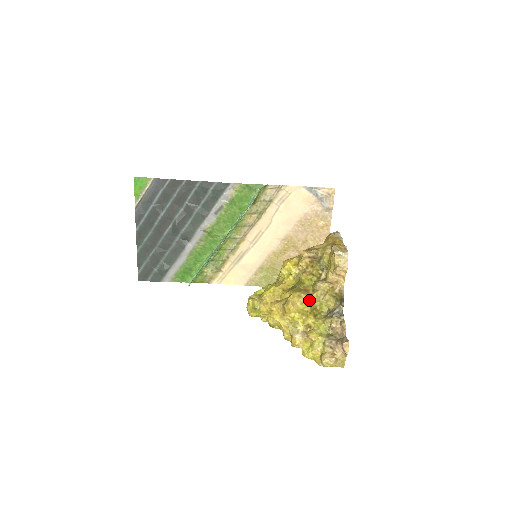
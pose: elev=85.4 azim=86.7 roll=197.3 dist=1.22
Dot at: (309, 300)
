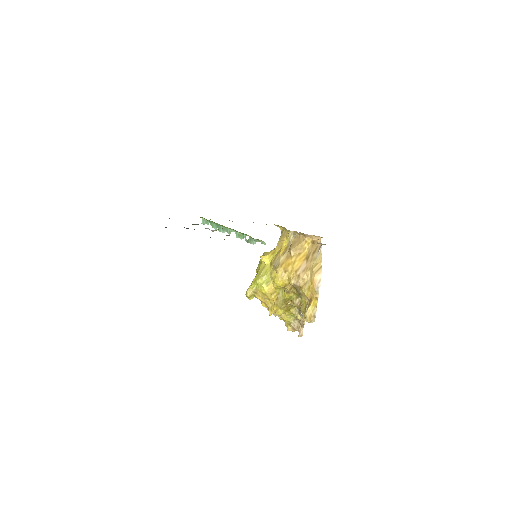
Dot at: (287, 306)
